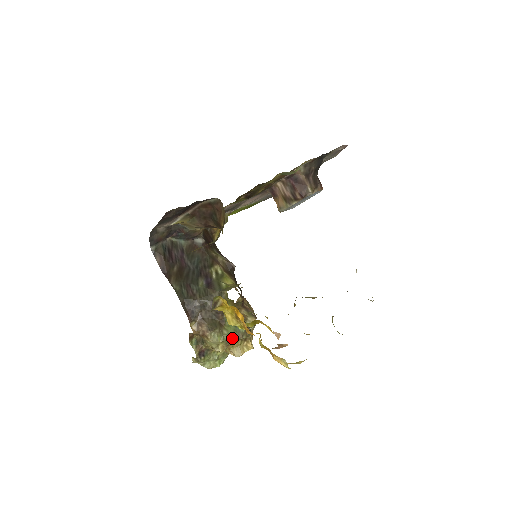
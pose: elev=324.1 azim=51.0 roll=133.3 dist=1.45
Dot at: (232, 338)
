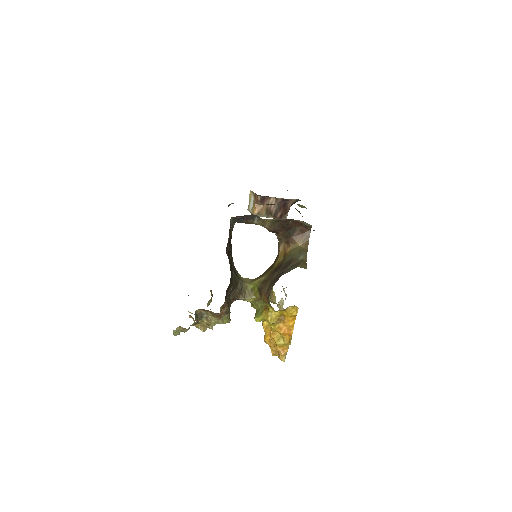
Dot at: occluded
